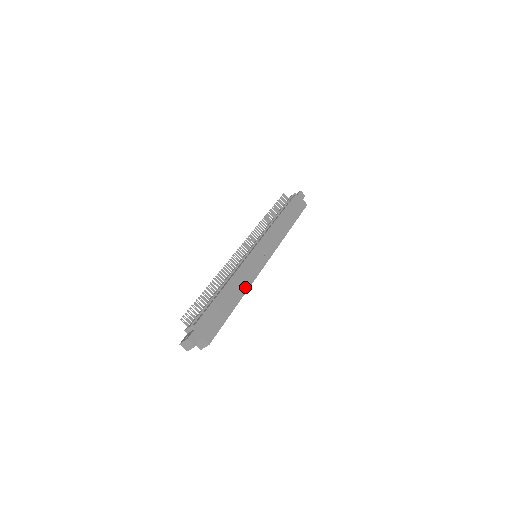
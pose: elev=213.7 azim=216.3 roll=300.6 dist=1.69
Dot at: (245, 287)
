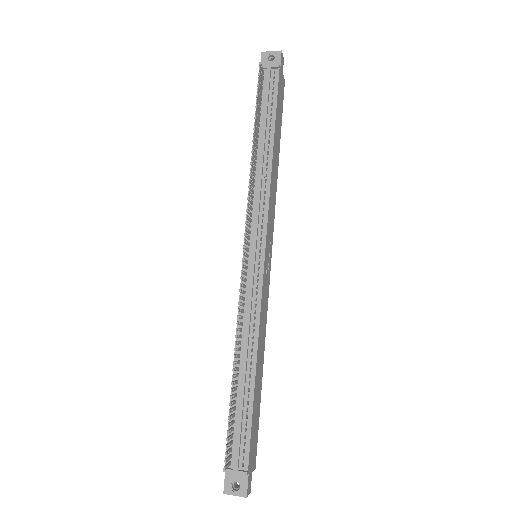
Dot at: (264, 339)
